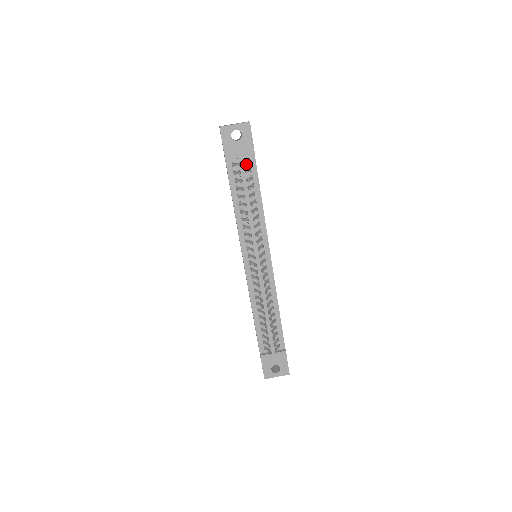
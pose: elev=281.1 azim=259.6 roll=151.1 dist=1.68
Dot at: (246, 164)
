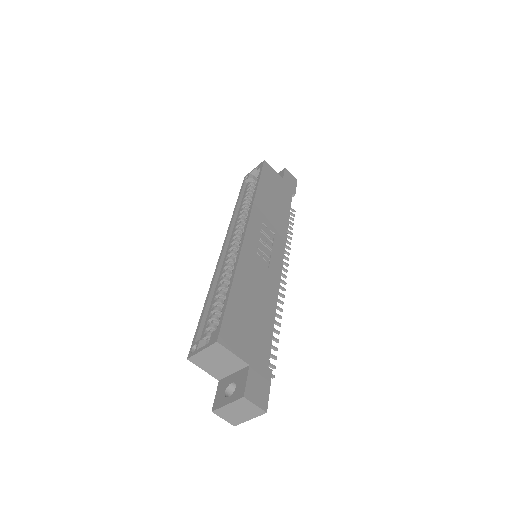
Dot at: (274, 377)
